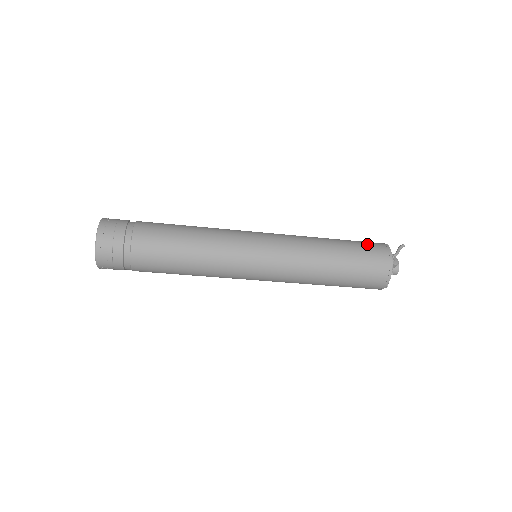
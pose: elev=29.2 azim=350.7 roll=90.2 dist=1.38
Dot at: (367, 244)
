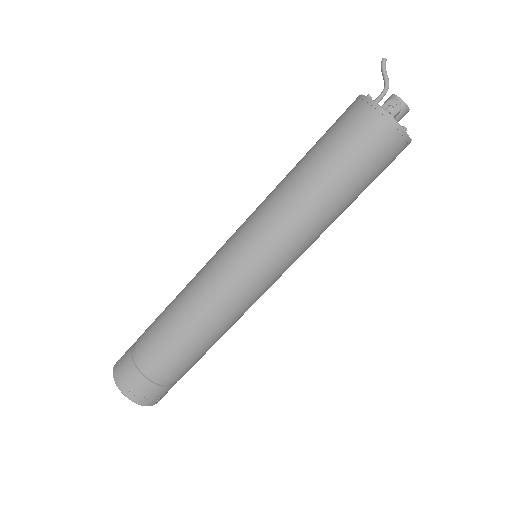
Dot at: (345, 127)
